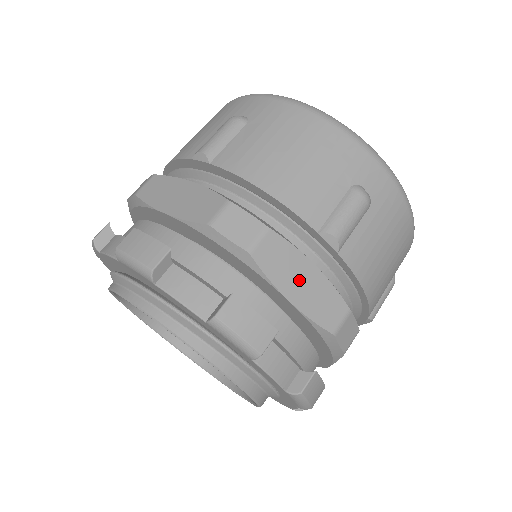
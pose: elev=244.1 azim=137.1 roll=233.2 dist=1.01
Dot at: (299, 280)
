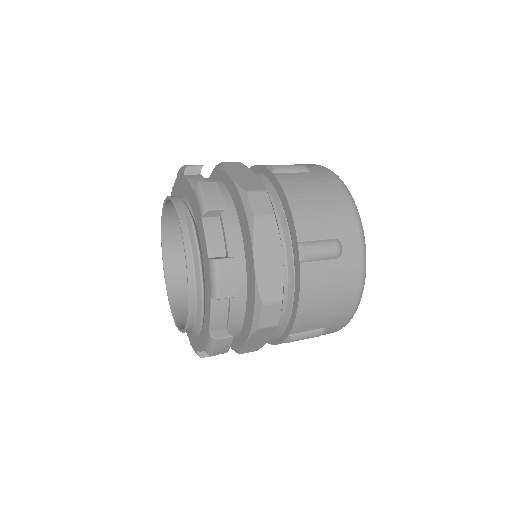
Dot at: (258, 340)
